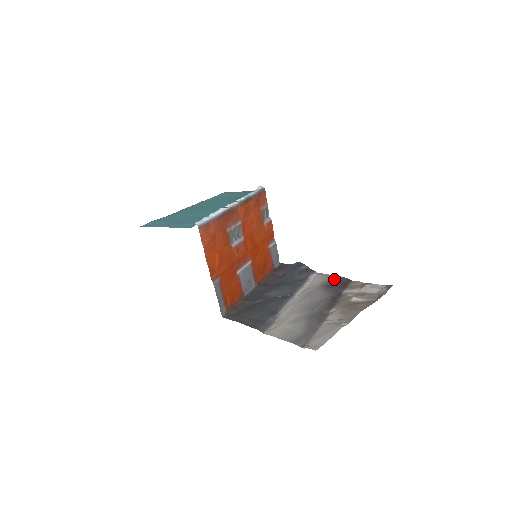
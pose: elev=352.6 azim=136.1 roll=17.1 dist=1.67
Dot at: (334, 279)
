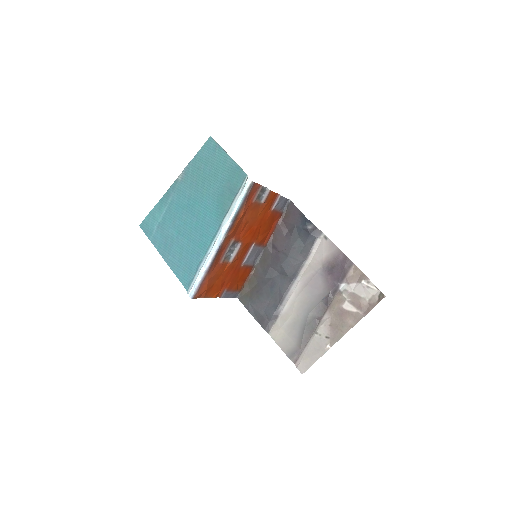
Dot at: (336, 258)
